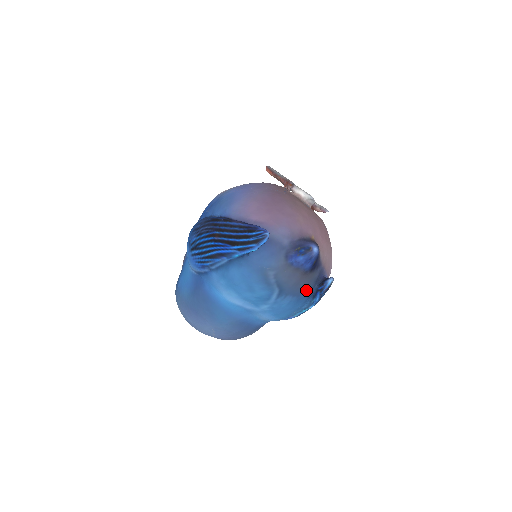
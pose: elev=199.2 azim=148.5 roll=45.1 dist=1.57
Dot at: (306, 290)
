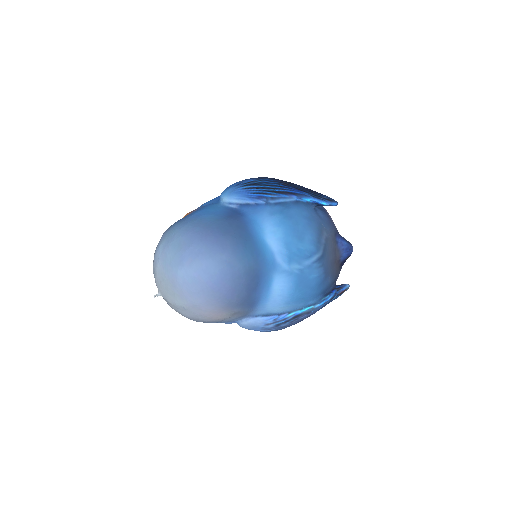
Dot at: (331, 278)
